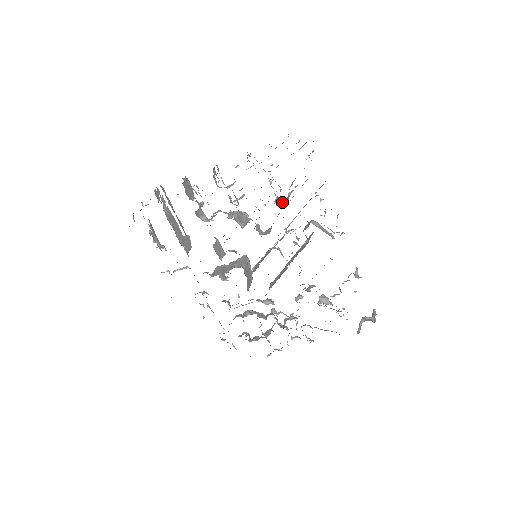
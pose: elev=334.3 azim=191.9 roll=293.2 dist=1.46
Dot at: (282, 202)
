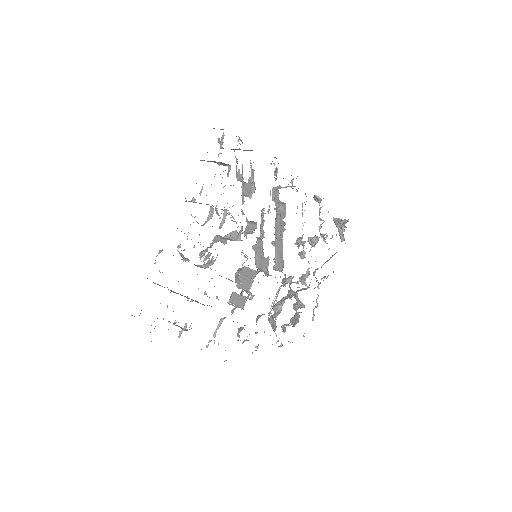
Dot at: (245, 195)
